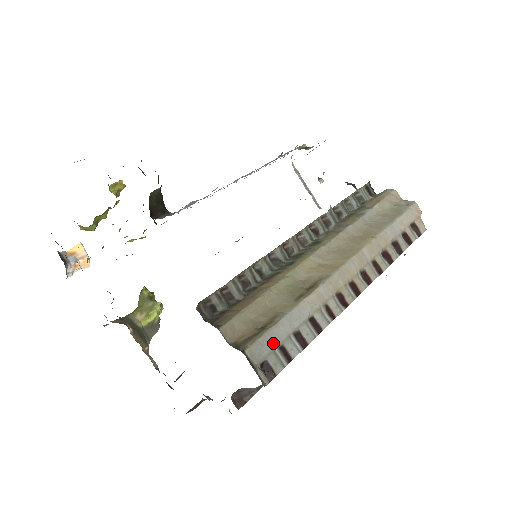
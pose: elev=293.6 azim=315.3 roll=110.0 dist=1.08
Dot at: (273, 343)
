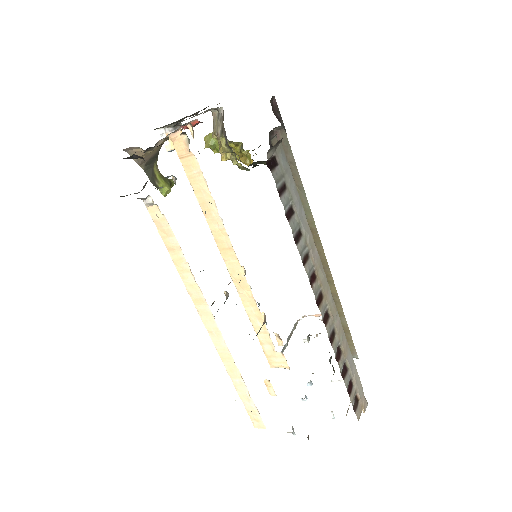
Dot at: (287, 177)
